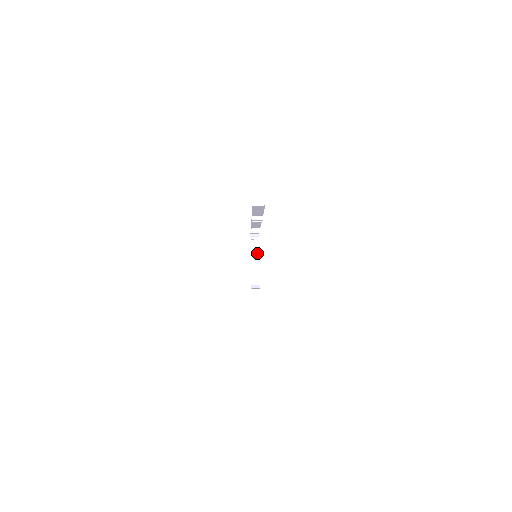
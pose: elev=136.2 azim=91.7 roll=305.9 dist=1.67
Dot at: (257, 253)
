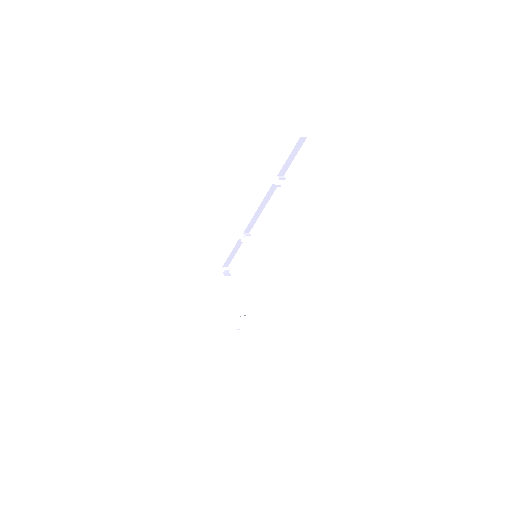
Dot at: (230, 289)
